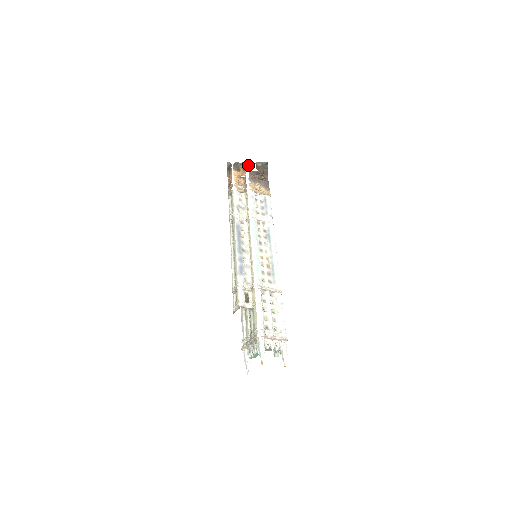
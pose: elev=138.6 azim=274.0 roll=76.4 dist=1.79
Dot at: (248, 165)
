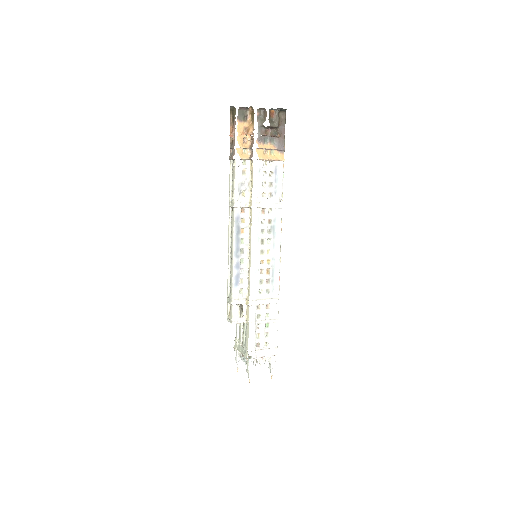
Dot at: (258, 113)
